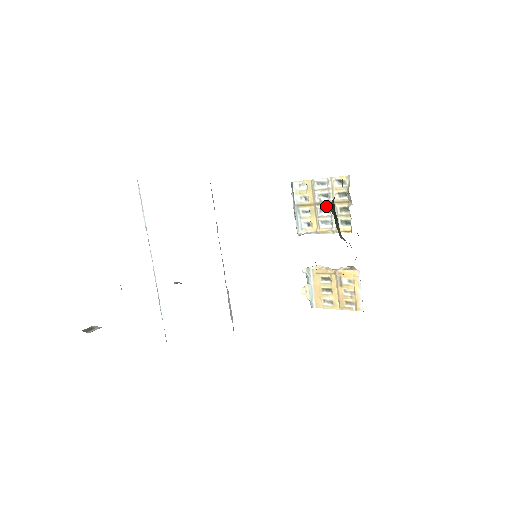
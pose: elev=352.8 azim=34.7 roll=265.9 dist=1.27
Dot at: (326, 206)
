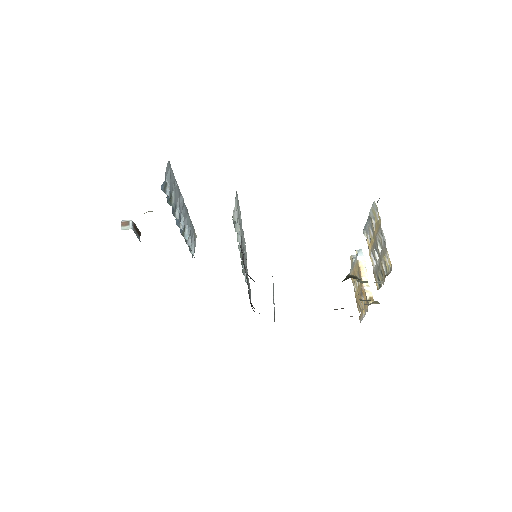
Dot at: (378, 253)
